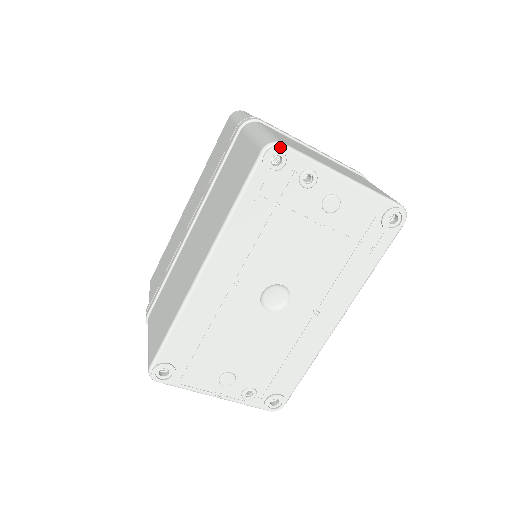
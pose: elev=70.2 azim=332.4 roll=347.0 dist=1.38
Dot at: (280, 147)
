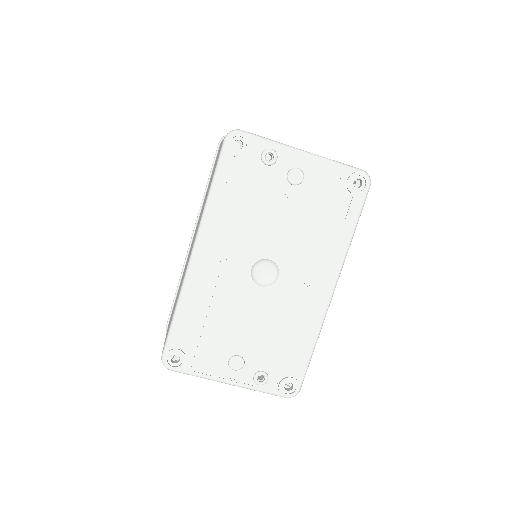
Dot at: (238, 133)
